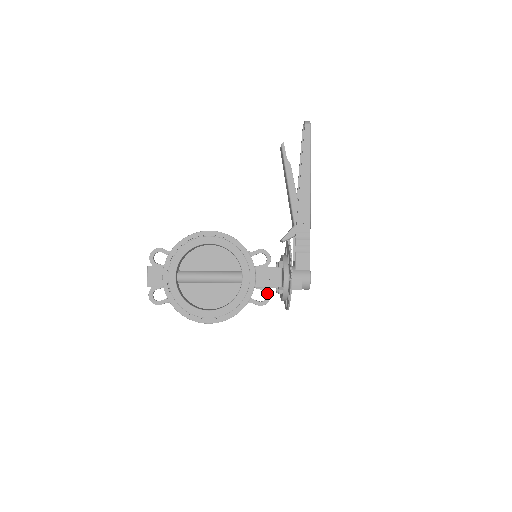
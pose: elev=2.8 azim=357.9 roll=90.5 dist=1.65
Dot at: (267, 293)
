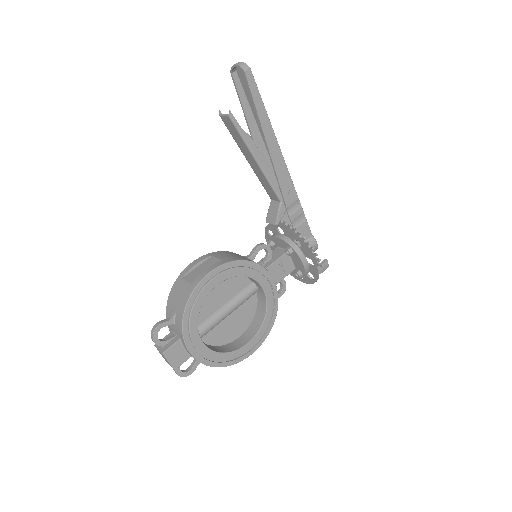
Dot at: (282, 282)
